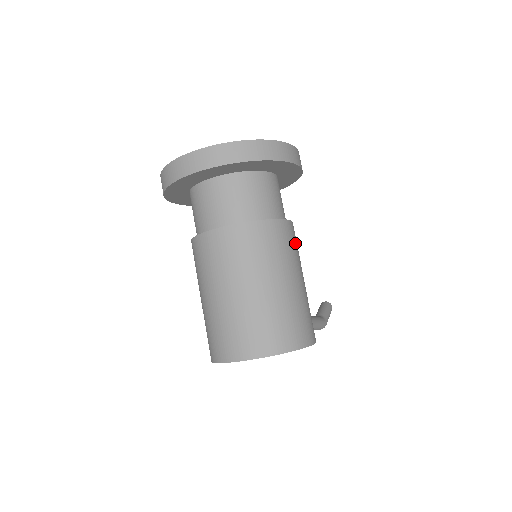
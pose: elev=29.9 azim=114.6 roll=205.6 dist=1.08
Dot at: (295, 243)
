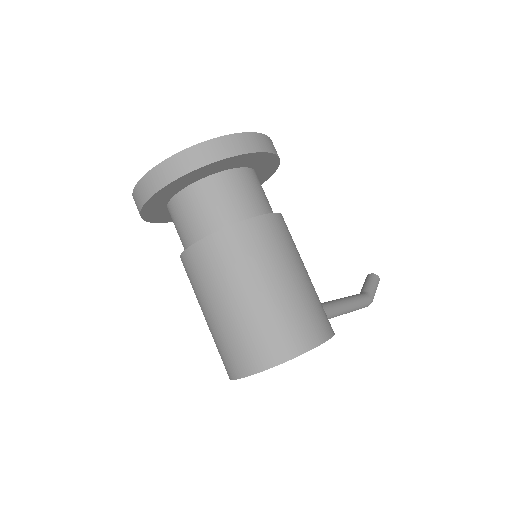
Dot at: (284, 236)
